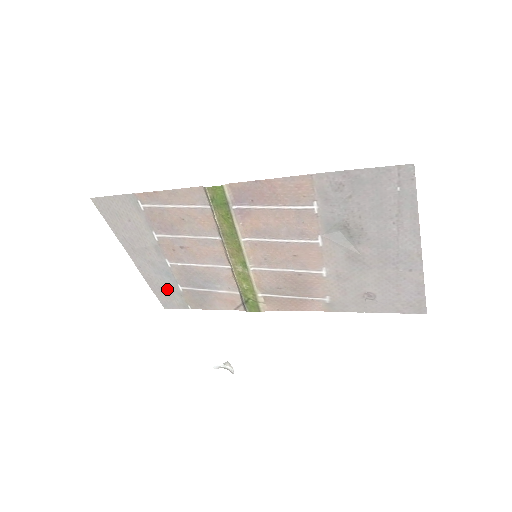
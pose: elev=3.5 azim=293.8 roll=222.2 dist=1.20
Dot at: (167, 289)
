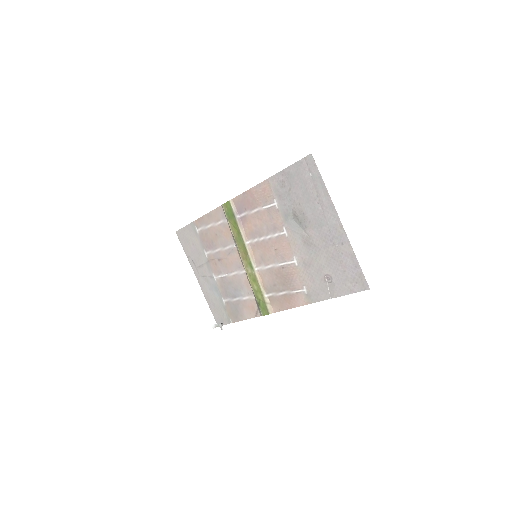
Dot at: (217, 304)
